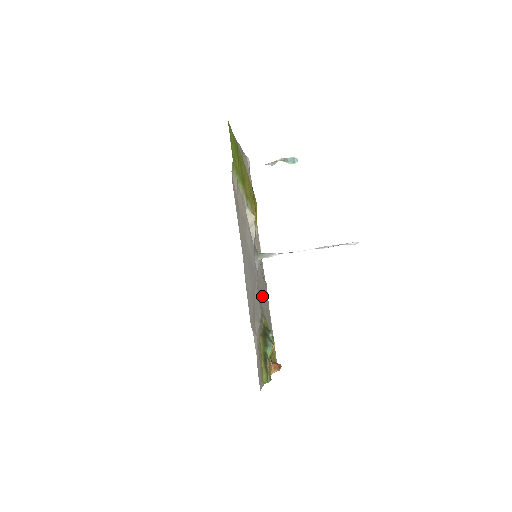
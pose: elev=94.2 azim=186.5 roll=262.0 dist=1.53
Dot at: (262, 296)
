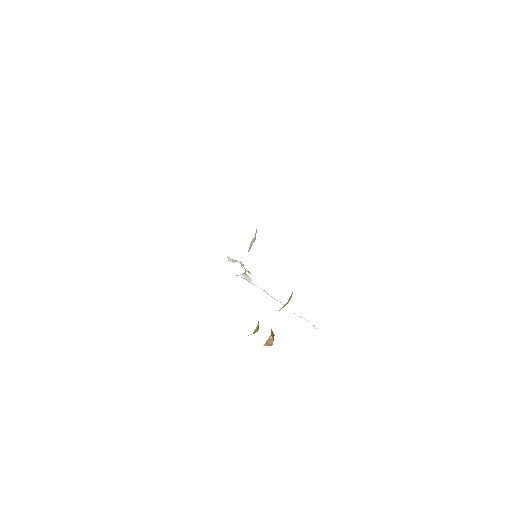
Dot at: occluded
